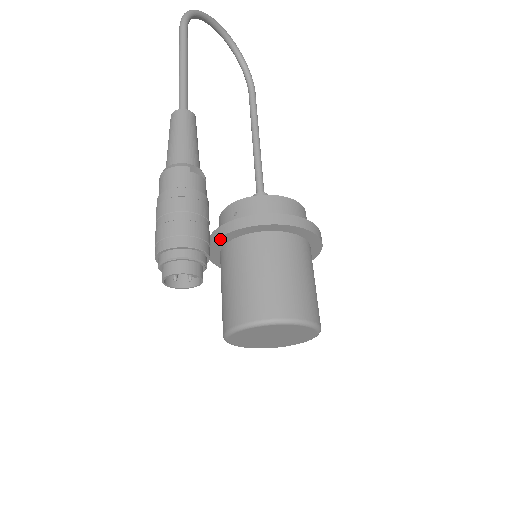
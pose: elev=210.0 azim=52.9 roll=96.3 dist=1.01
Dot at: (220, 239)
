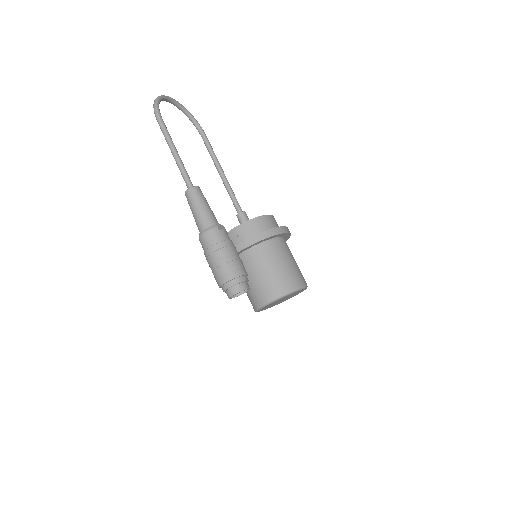
Dot at: occluded
